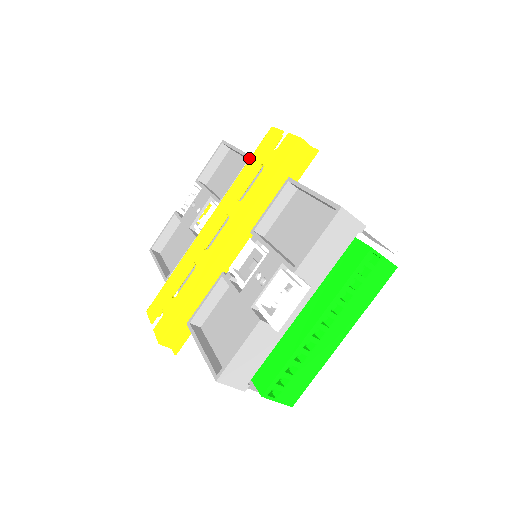
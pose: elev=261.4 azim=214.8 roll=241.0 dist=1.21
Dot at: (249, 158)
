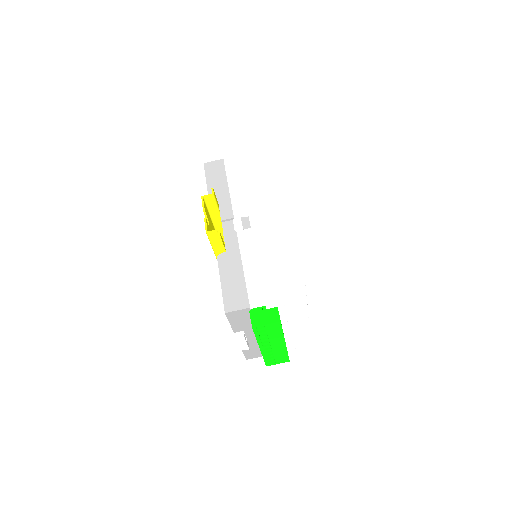
Dot at: occluded
